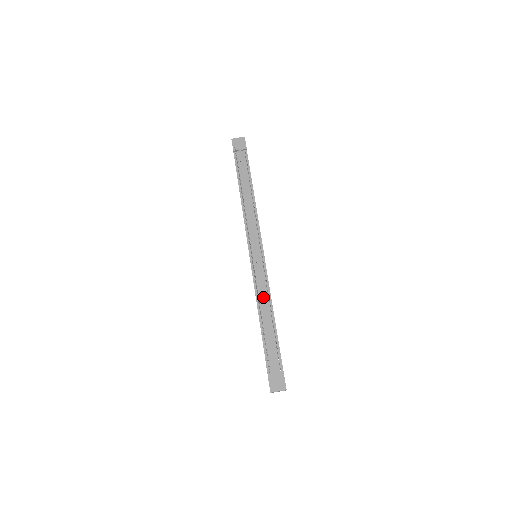
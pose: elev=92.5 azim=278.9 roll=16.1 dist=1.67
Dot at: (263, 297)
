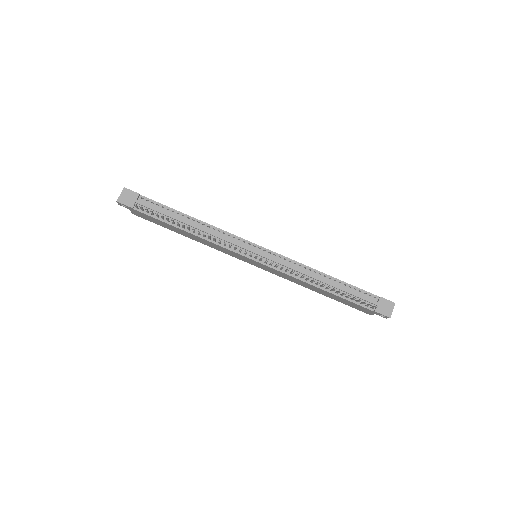
Dot at: (304, 273)
